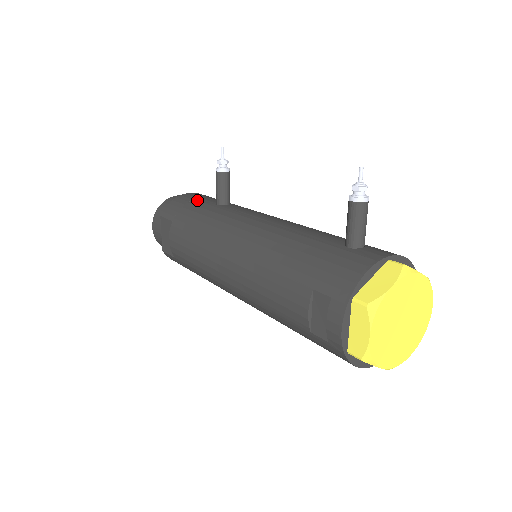
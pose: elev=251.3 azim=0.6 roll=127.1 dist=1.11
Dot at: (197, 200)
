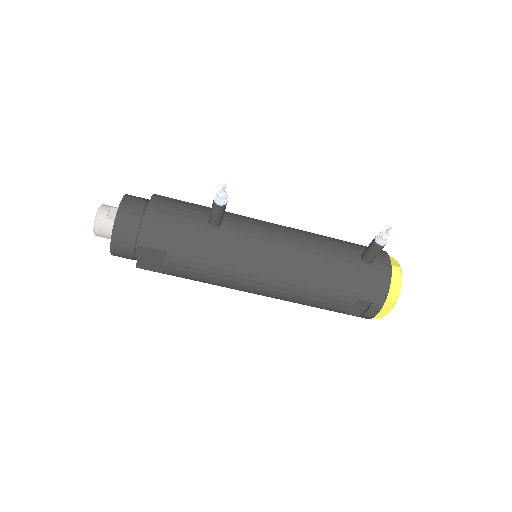
Dot at: (181, 222)
